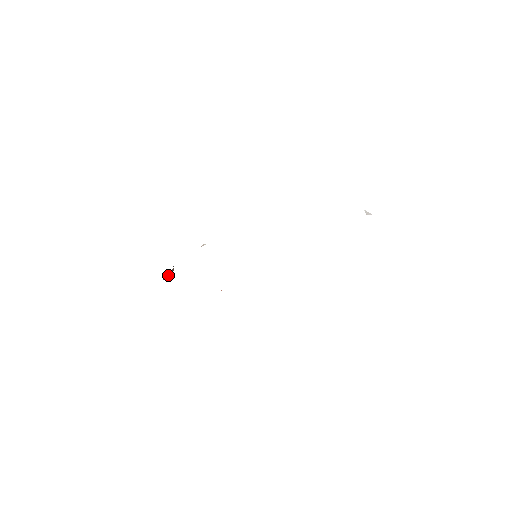
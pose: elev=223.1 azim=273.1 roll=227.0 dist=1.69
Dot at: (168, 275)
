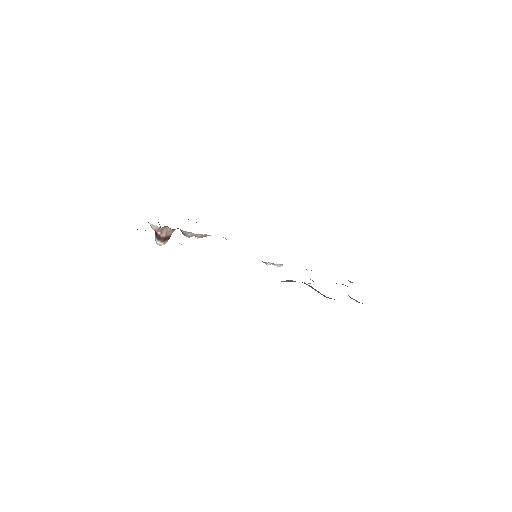
Dot at: (164, 236)
